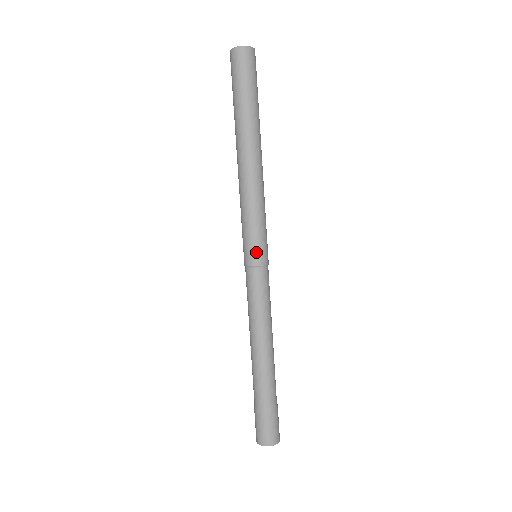
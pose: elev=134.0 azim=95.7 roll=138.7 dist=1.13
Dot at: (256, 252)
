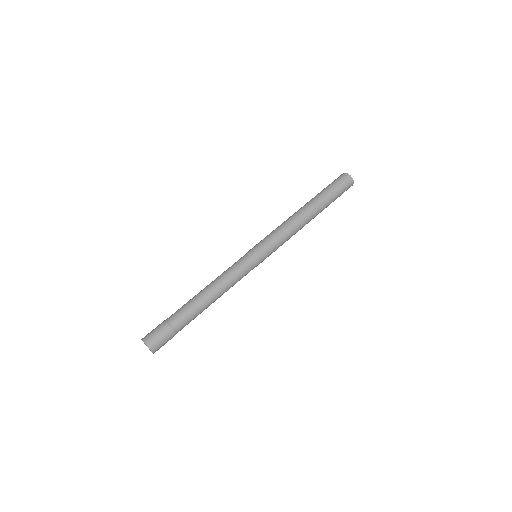
Dot at: (258, 249)
